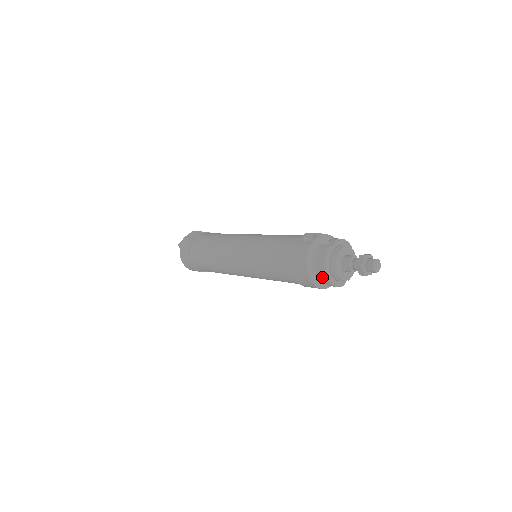
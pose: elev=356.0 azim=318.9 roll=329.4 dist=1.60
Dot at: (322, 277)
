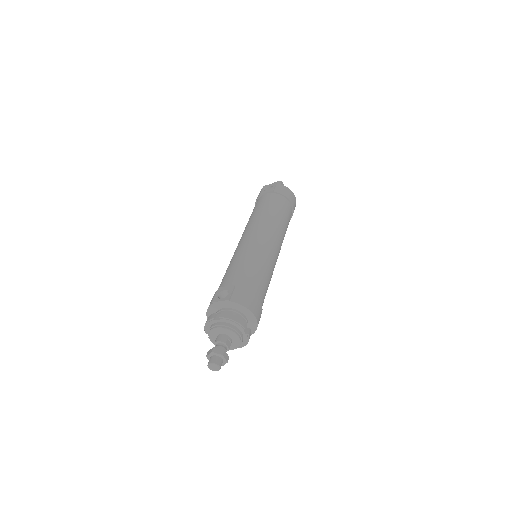
Dot at: occluded
